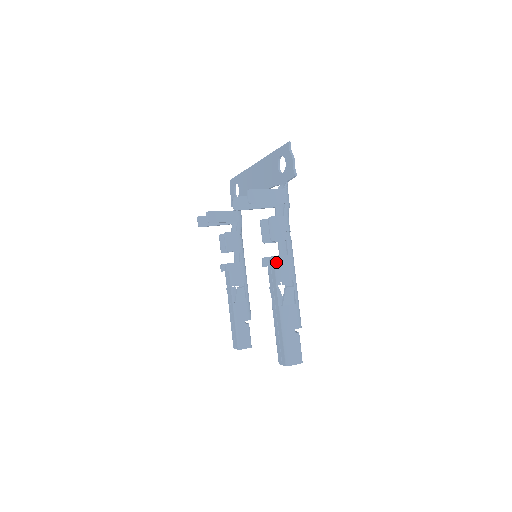
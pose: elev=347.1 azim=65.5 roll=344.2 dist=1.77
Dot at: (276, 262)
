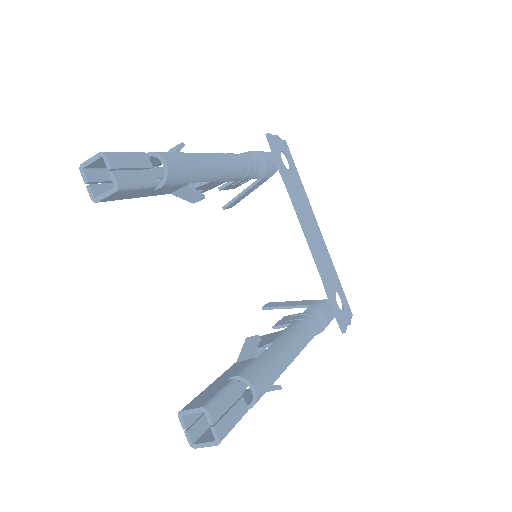
Dot at: occluded
